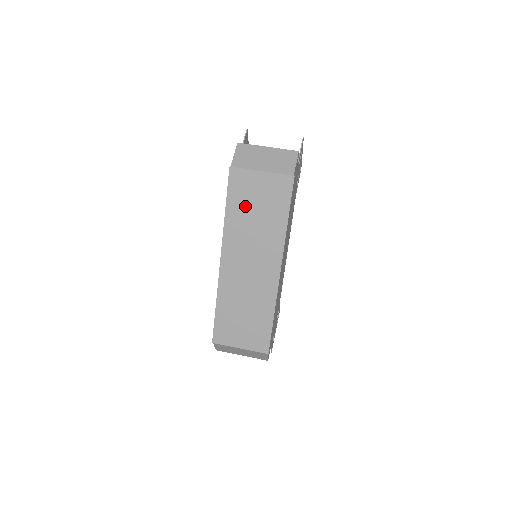
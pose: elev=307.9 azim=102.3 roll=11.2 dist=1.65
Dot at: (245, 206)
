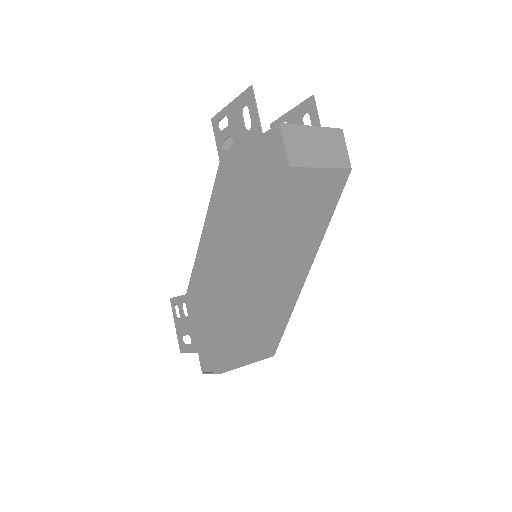
Dot at: (293, 214)
